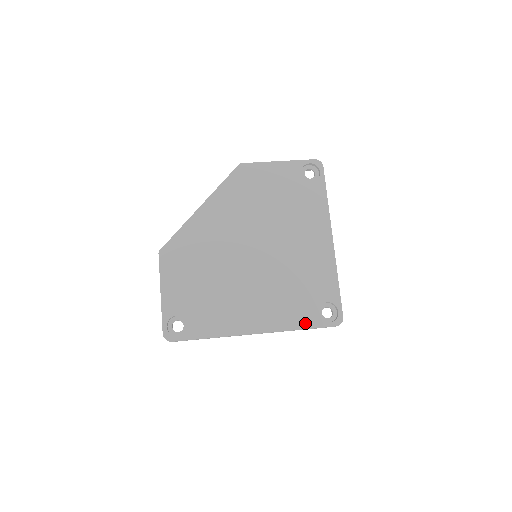
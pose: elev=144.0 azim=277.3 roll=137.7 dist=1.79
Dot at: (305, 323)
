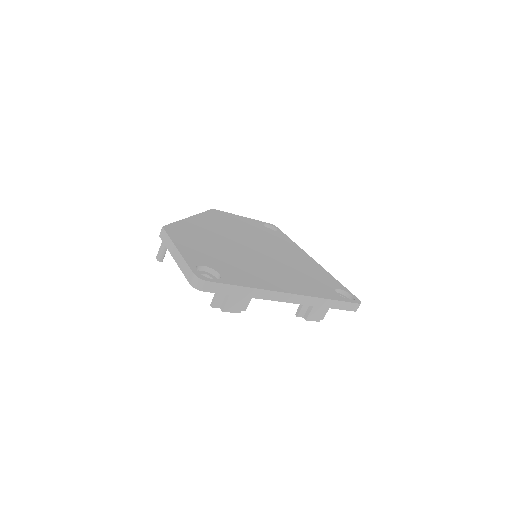
Dot at: (331, 296)
